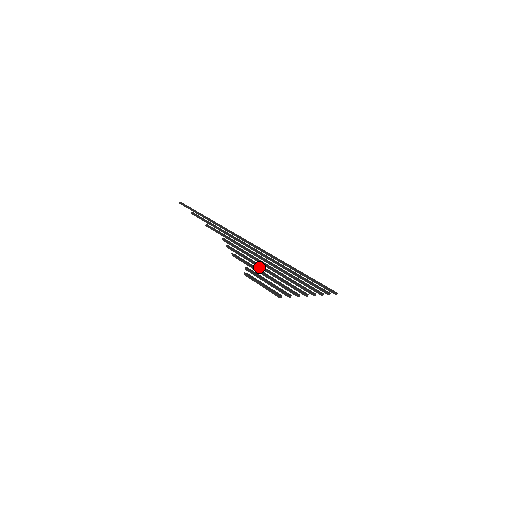
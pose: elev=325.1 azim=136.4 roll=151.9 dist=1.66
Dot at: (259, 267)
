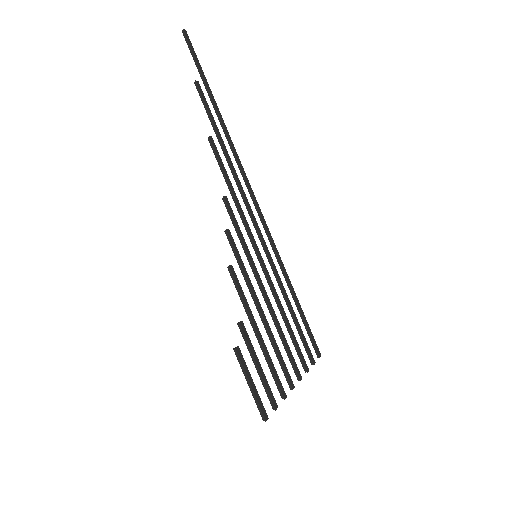
Dot at: (254, 302)
